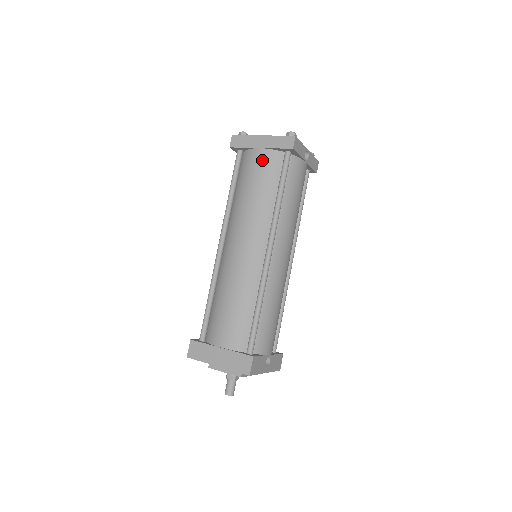
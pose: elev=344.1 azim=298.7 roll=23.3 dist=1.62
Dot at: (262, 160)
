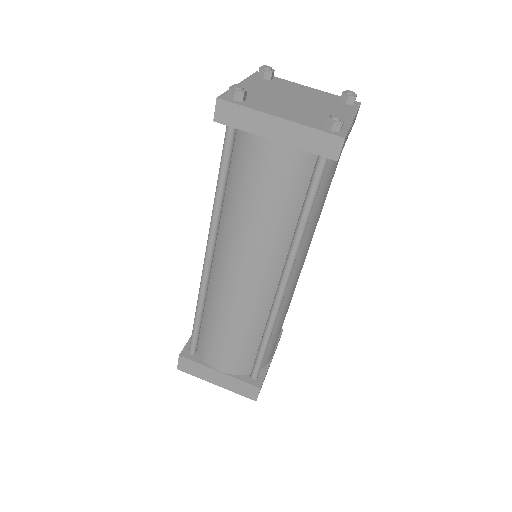
Dot at: (277, 163)
